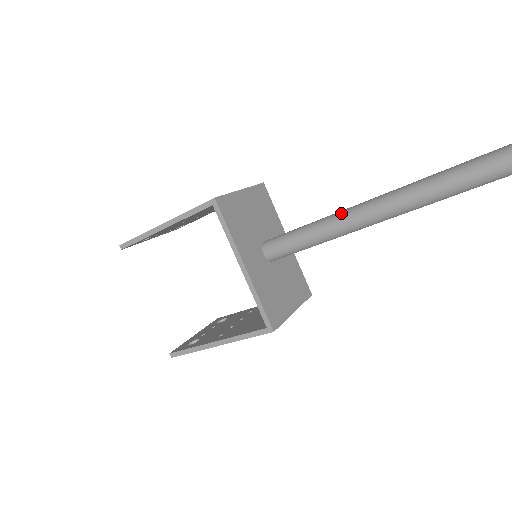
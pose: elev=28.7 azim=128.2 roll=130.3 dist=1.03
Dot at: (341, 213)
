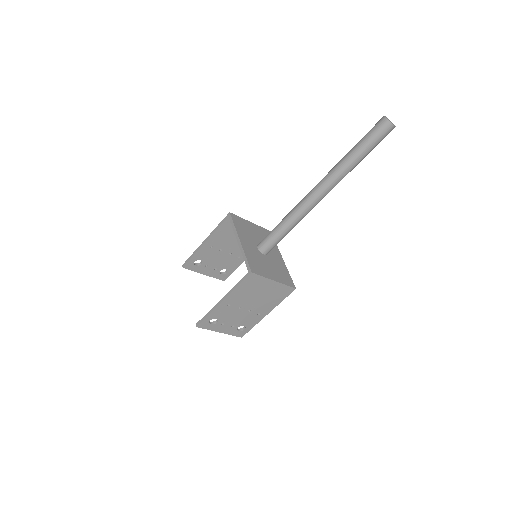
Dot at: (295, 207)
